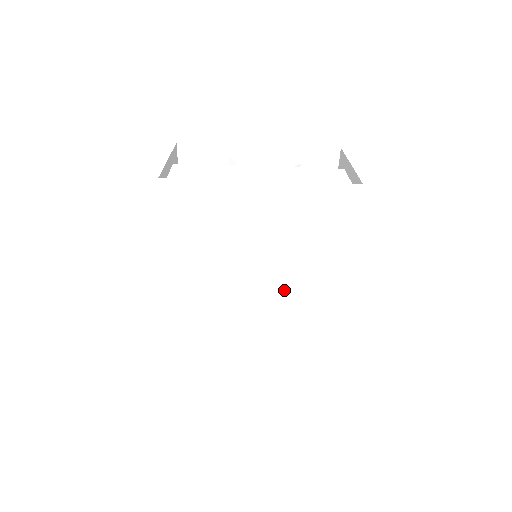
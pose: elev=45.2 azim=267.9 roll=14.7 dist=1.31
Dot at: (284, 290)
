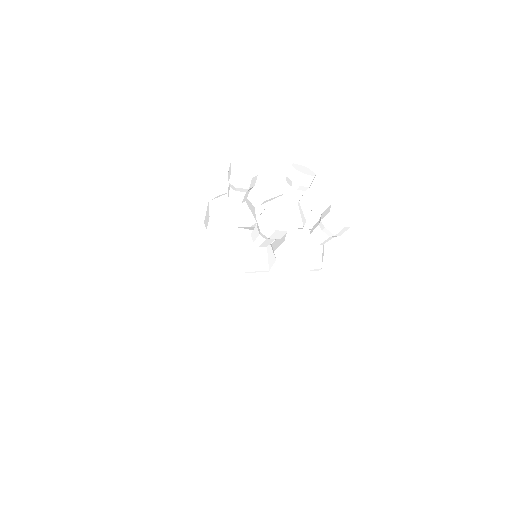
Dot at: occluded
